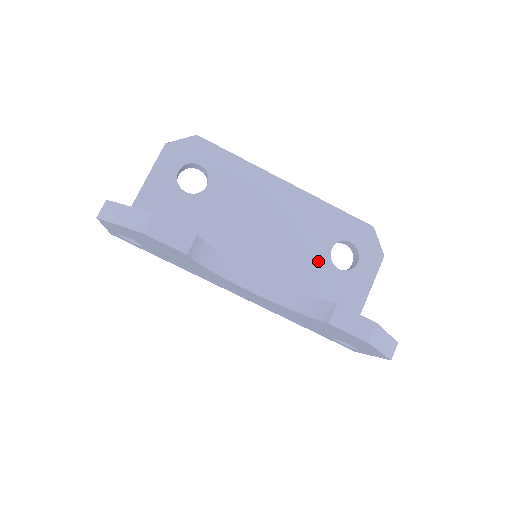
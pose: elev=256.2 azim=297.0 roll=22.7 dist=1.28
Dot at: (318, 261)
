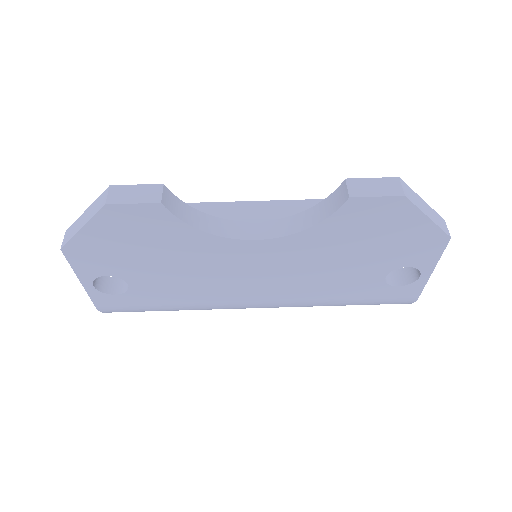
Dot at: occluded
